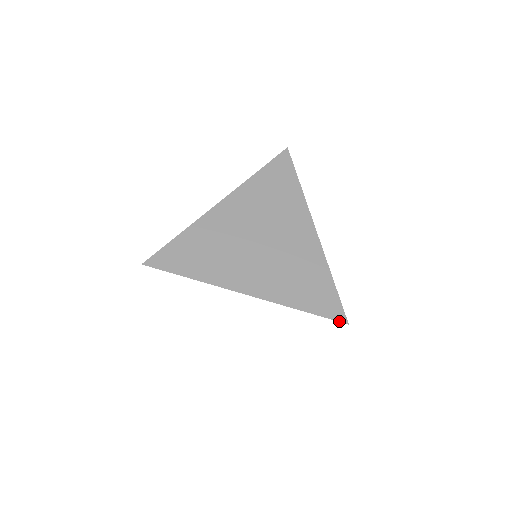
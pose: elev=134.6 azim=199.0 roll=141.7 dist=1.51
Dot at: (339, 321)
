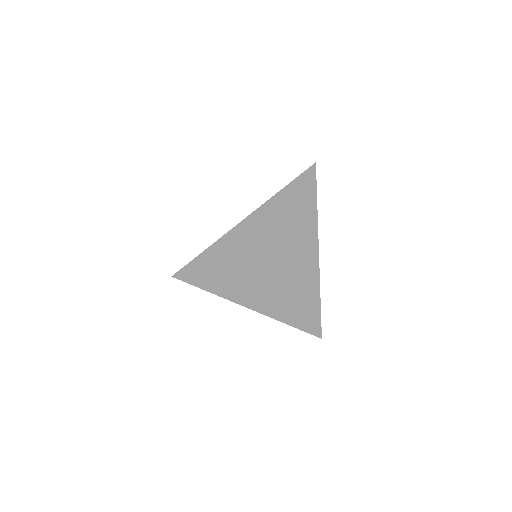
Dot at: (316, 336)
